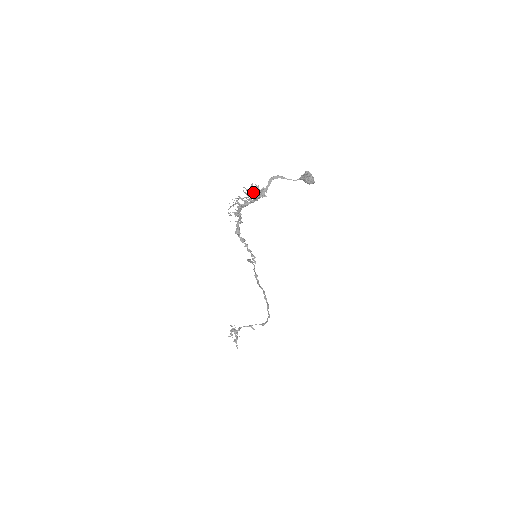
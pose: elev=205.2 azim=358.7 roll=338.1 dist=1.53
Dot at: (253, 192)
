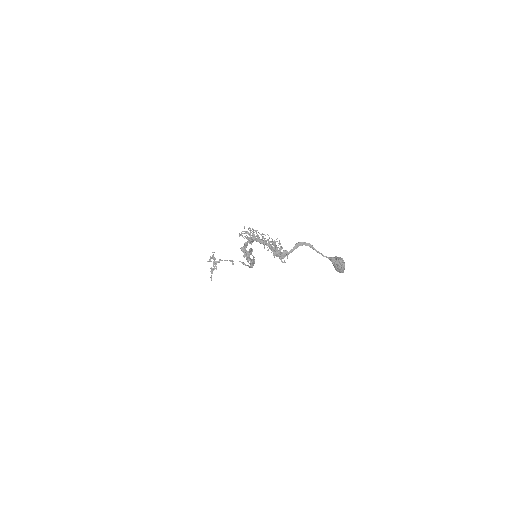
Dot at: (273, 250)
